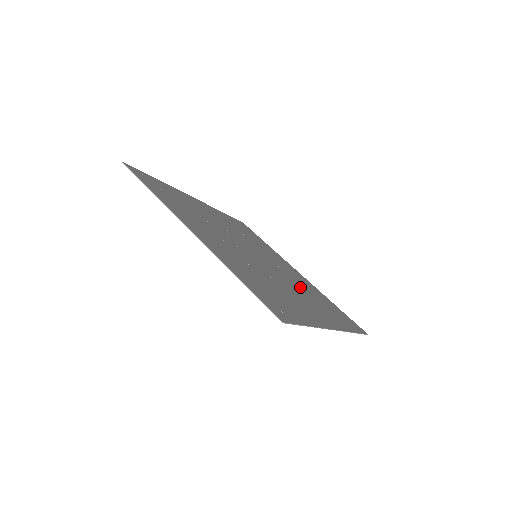
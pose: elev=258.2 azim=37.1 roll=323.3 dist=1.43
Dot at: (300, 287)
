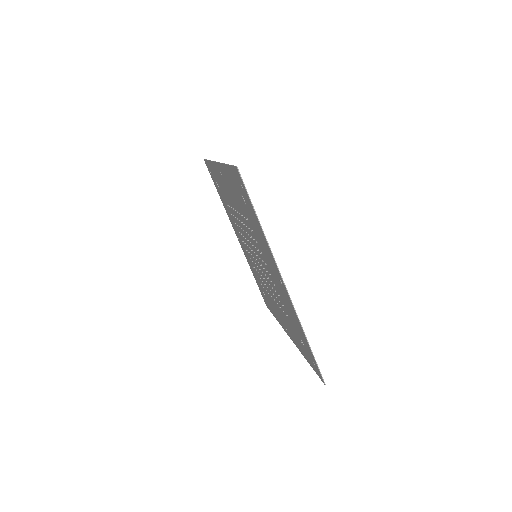
Dot at: occluded
